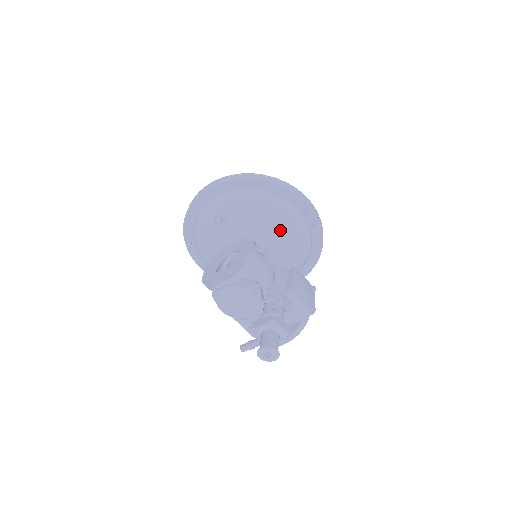
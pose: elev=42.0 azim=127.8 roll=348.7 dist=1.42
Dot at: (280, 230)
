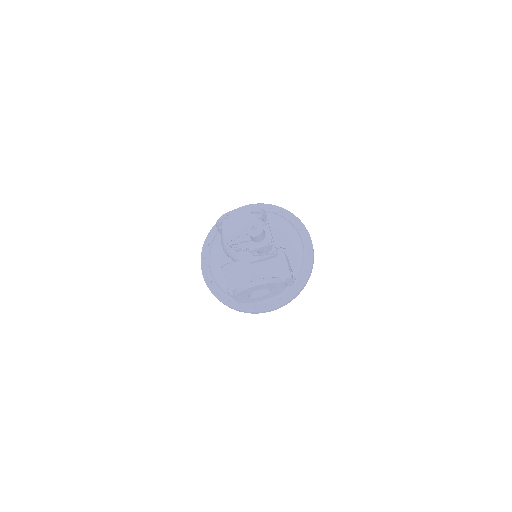
Dot at: (284, 239)
